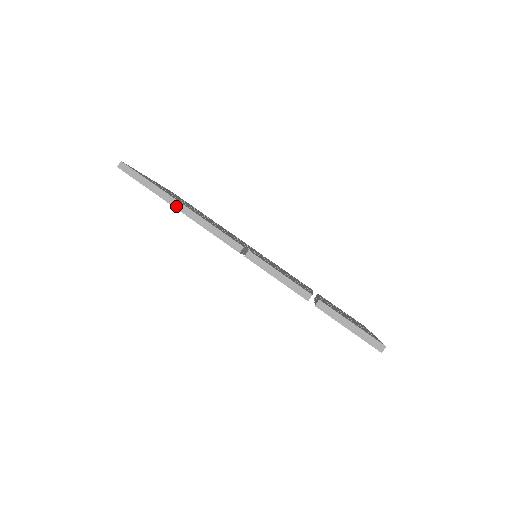
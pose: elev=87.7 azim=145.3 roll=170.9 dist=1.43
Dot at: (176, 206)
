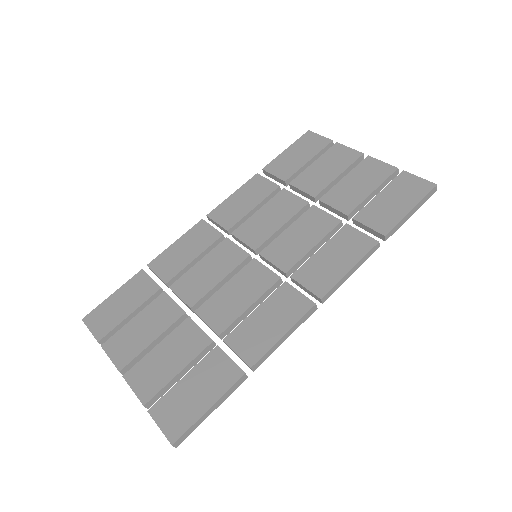
Dot at: (245, 375)
